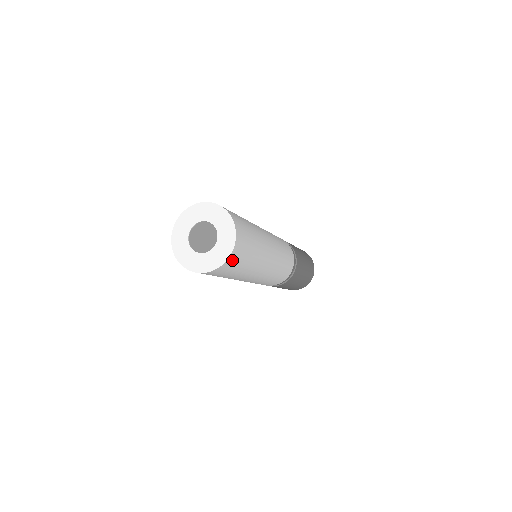
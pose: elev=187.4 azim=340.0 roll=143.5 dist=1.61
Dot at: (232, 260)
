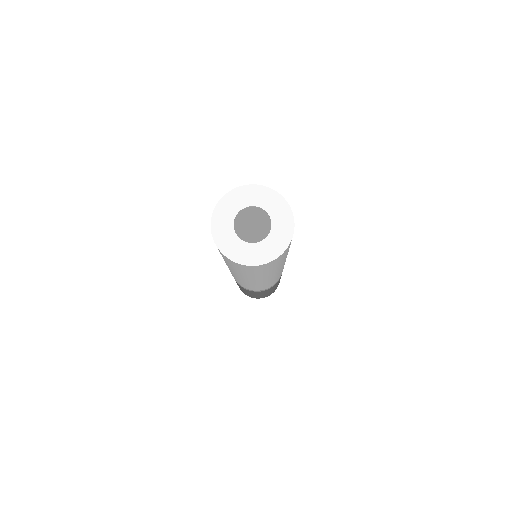
Dot at: (264, 266)
